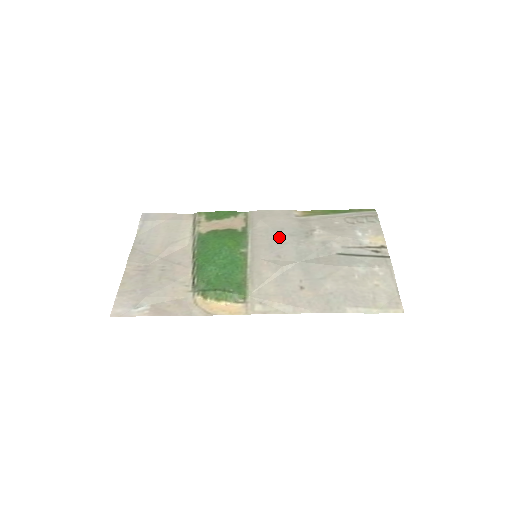
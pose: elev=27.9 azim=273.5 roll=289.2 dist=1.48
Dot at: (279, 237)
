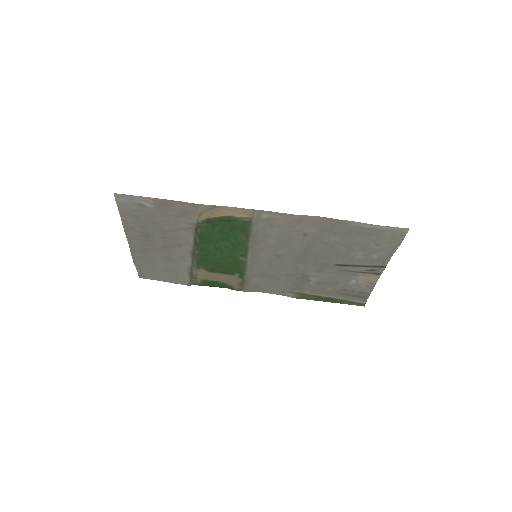
Dot at: (276, 271)
